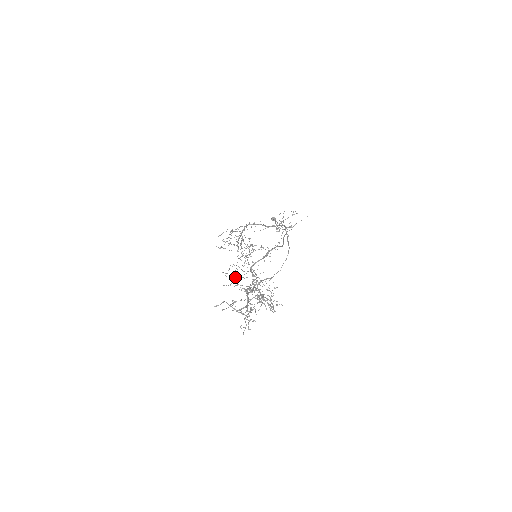
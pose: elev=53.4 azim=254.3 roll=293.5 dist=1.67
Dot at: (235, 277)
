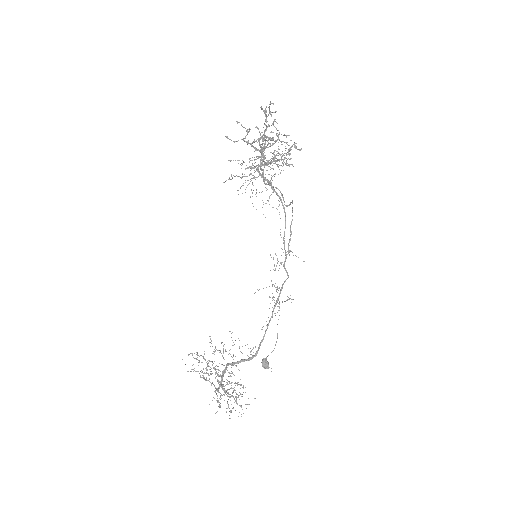
Dot at: (242, 164)
